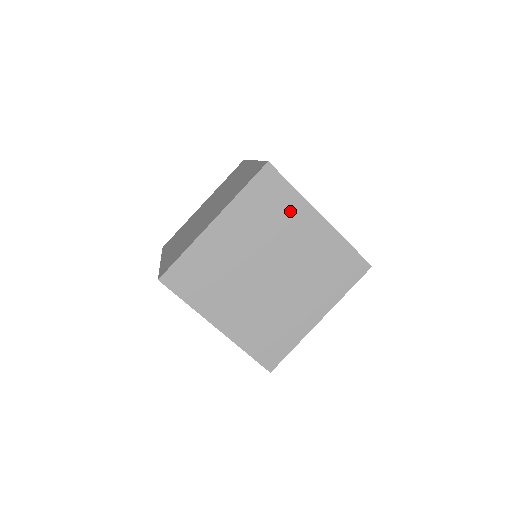
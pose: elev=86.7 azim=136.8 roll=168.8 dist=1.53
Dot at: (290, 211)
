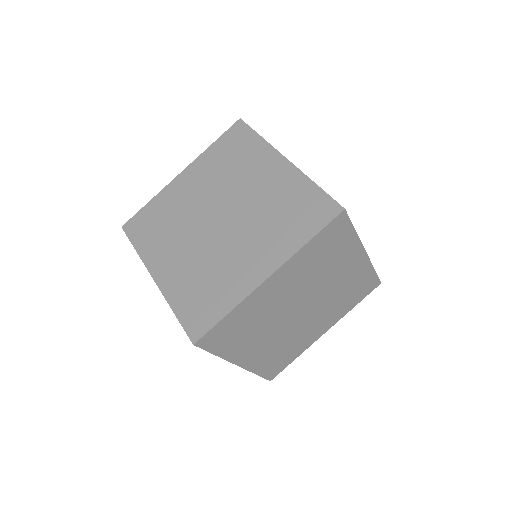
Dot at: (342, 253)
